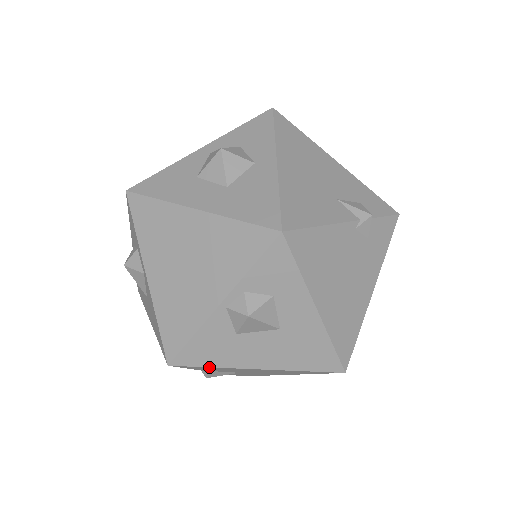
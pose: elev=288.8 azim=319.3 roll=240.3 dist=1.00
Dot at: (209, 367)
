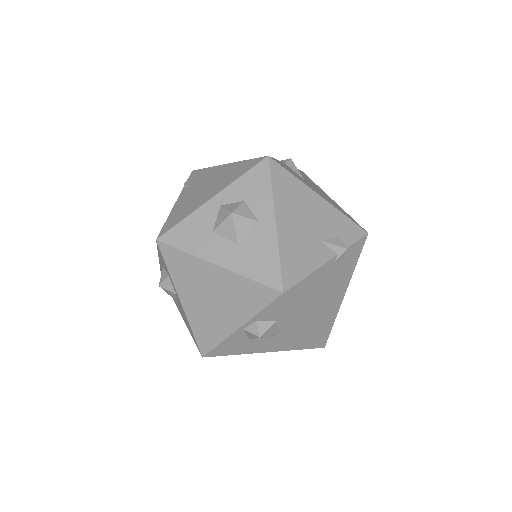
Dot at: occluded
